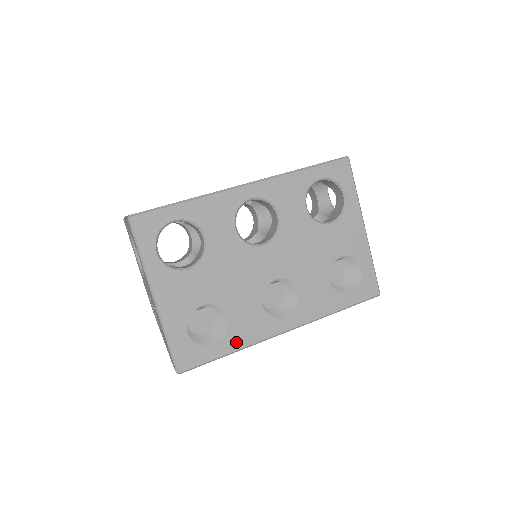
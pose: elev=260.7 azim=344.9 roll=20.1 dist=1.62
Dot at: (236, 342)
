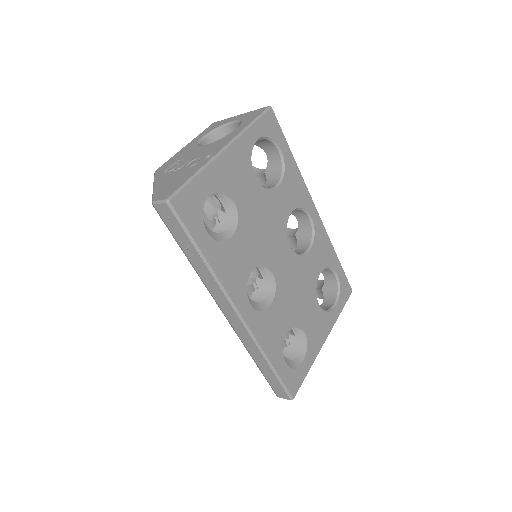
Dot at: (216, 259)
